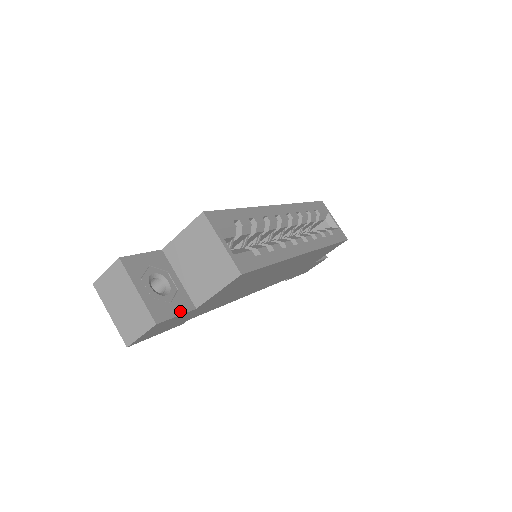
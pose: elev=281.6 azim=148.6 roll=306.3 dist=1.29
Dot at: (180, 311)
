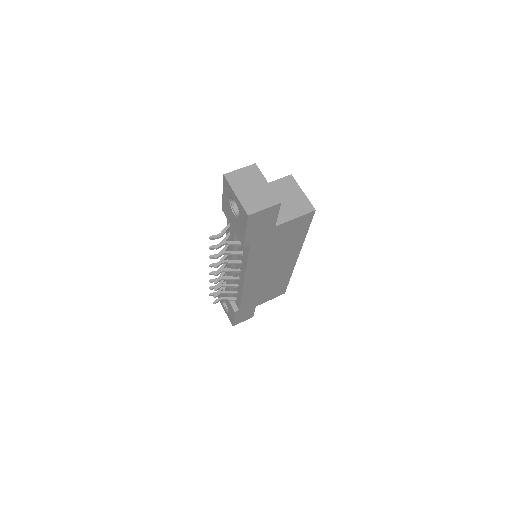
Dot at: (276, 216)
